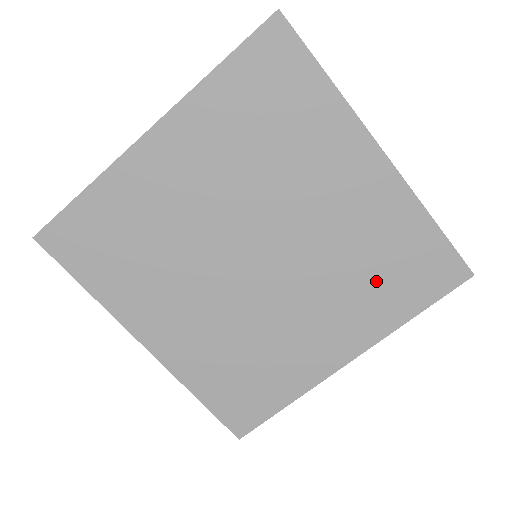
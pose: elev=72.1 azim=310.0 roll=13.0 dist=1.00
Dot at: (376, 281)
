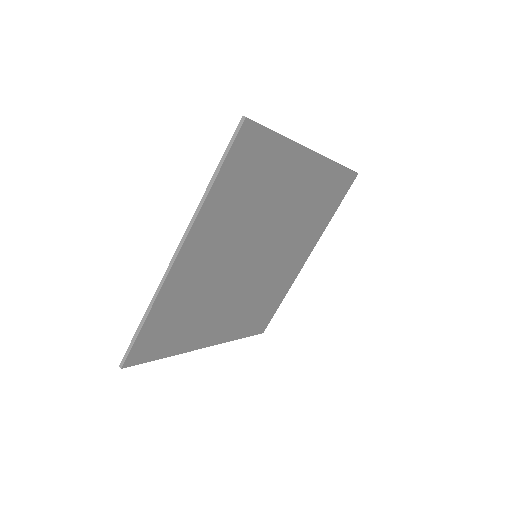
Dot at: (316, 215)
